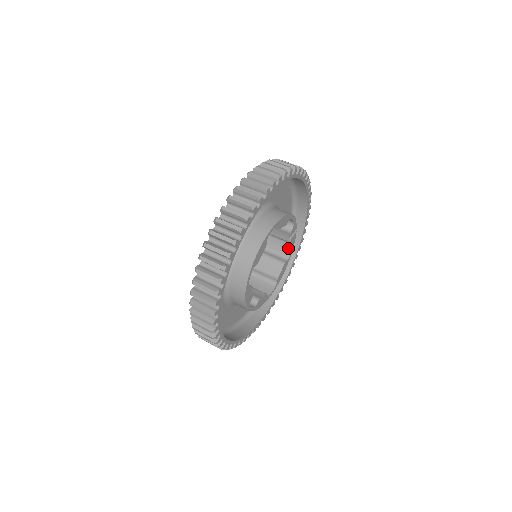
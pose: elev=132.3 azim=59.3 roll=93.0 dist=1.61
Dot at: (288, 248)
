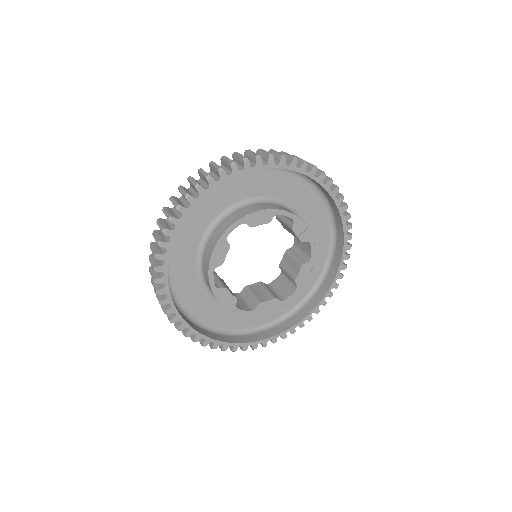
Dot at: (309, 247)
